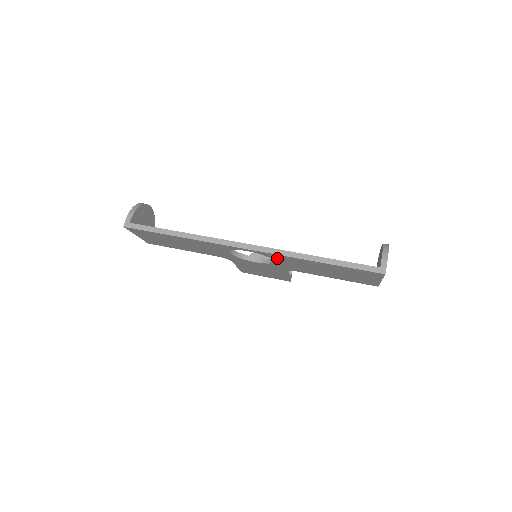
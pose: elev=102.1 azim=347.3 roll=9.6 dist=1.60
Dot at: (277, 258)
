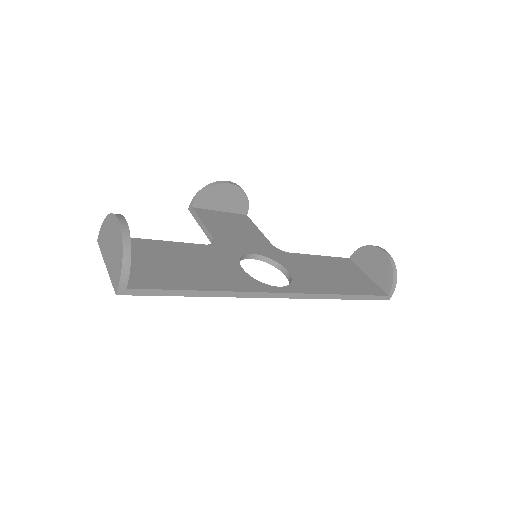
Dot at: occluded
